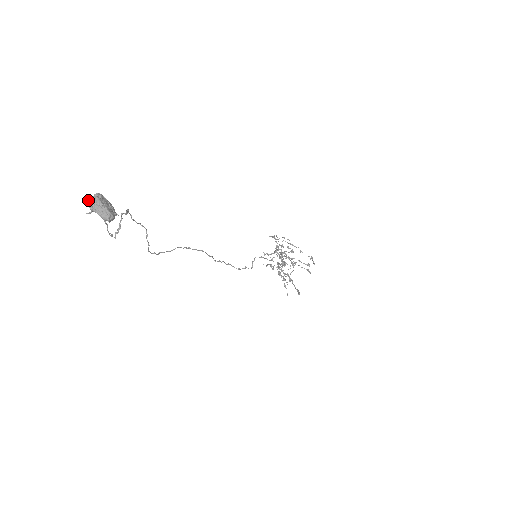
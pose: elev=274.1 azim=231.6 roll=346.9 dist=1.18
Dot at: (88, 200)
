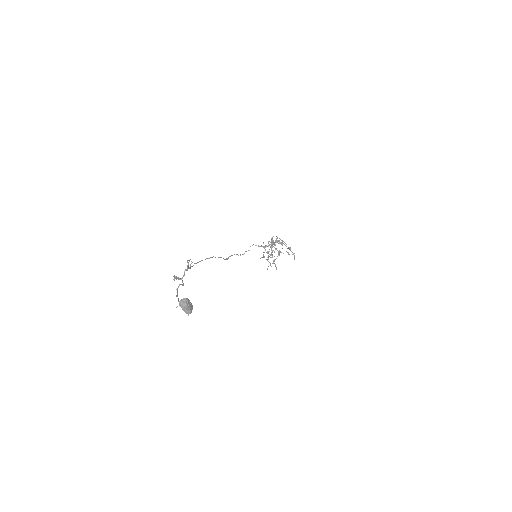
Dot at: (177, 295)
